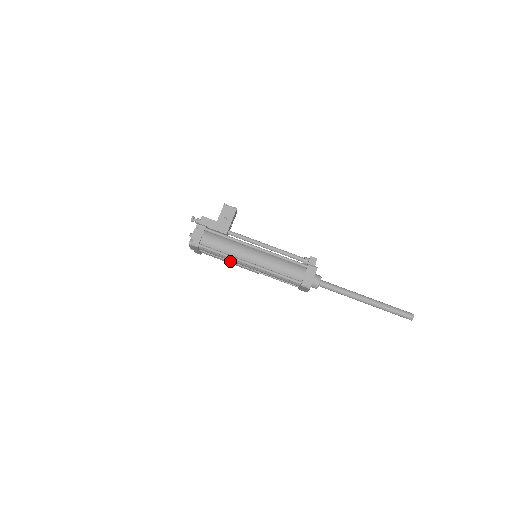
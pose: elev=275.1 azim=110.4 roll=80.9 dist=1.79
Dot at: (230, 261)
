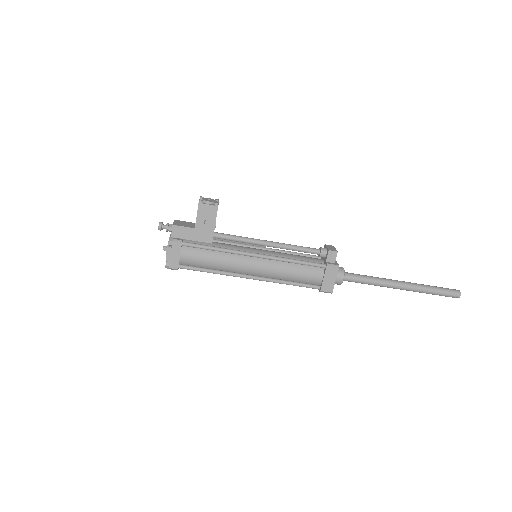
Dot at: occluded
